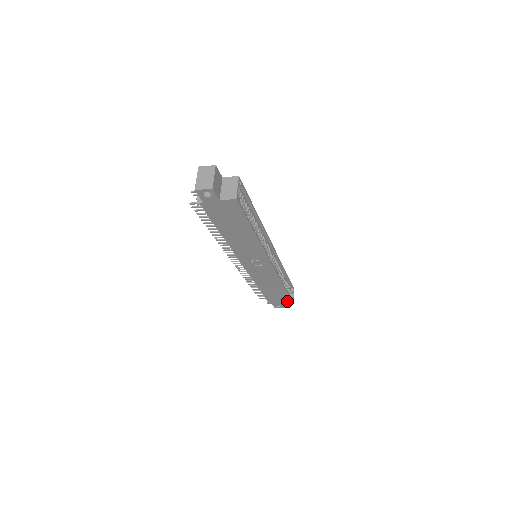
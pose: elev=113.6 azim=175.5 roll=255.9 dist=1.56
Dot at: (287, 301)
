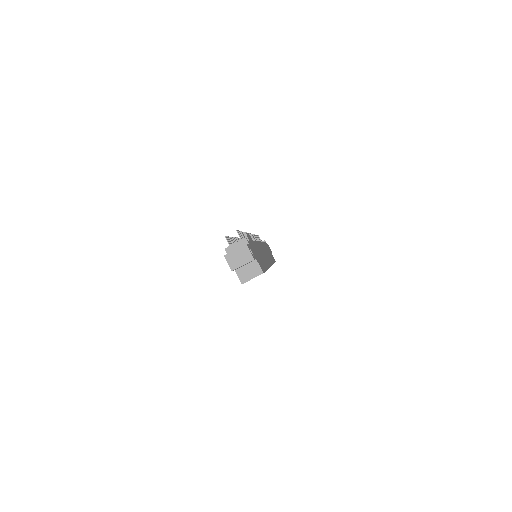
Dot at: occluded
